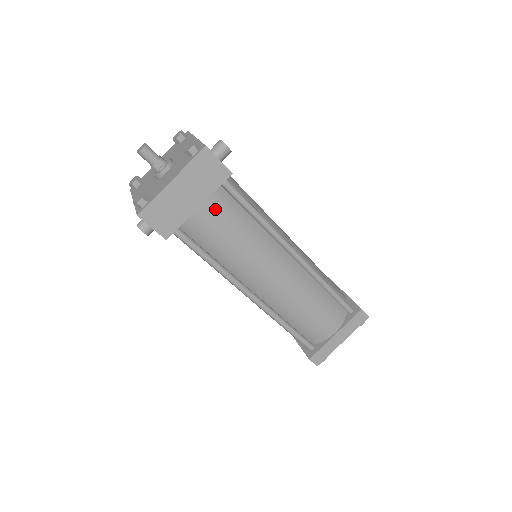
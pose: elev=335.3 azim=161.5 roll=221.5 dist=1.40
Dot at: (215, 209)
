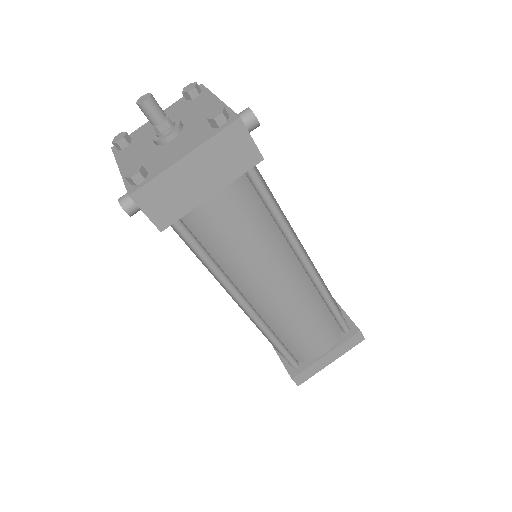
Dot at: (231, 201)
